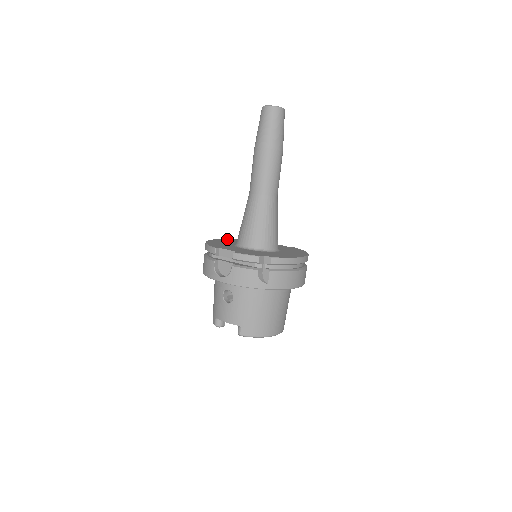
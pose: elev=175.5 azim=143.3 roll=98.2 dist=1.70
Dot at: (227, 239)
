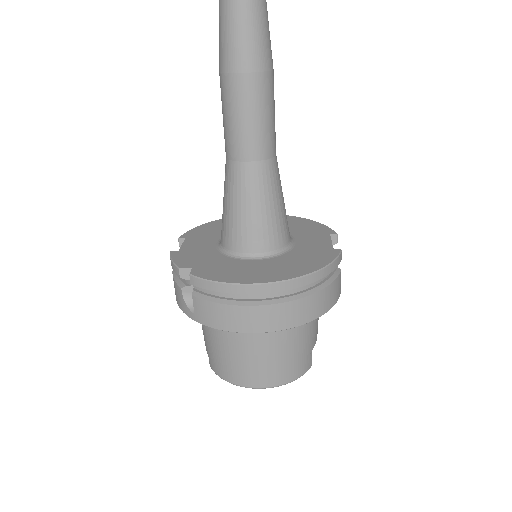
Dot at: occluded
